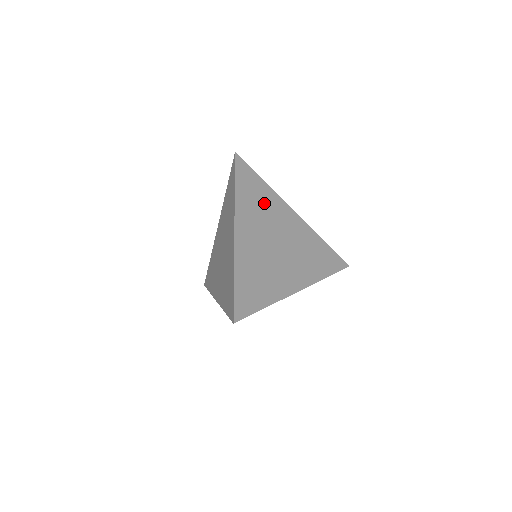
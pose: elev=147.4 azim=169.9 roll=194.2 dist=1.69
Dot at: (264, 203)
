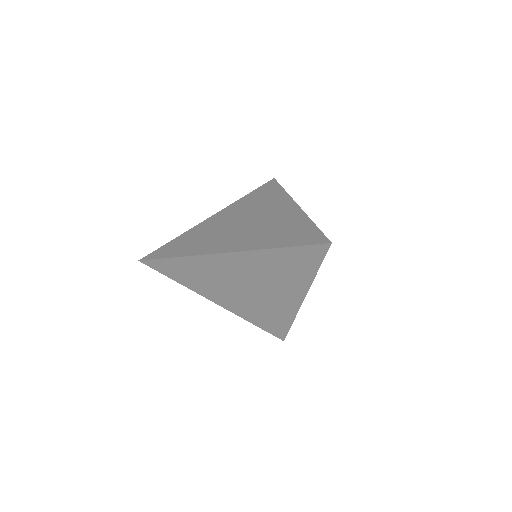
Dot at: occluded
